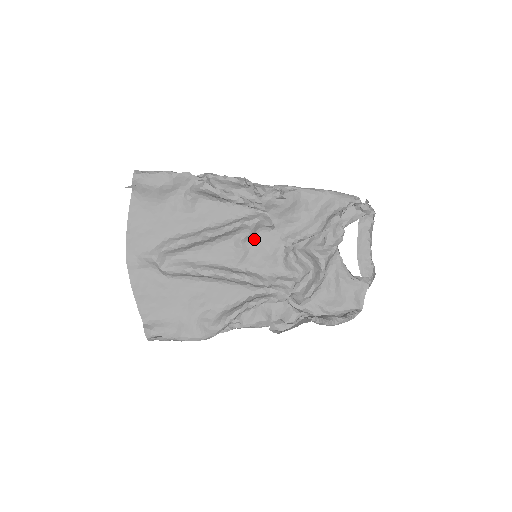
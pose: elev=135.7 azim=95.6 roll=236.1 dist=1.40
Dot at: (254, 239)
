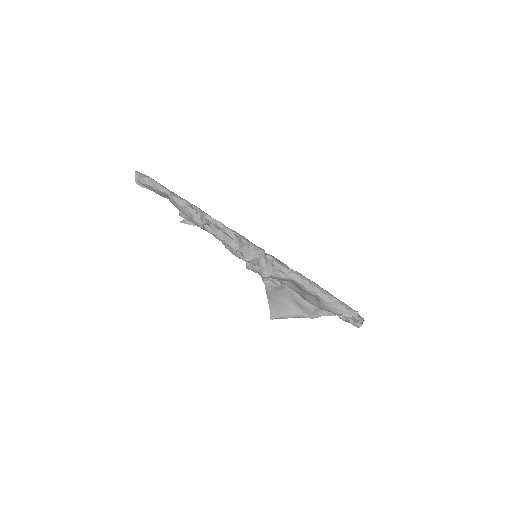
Dot at: occluded
